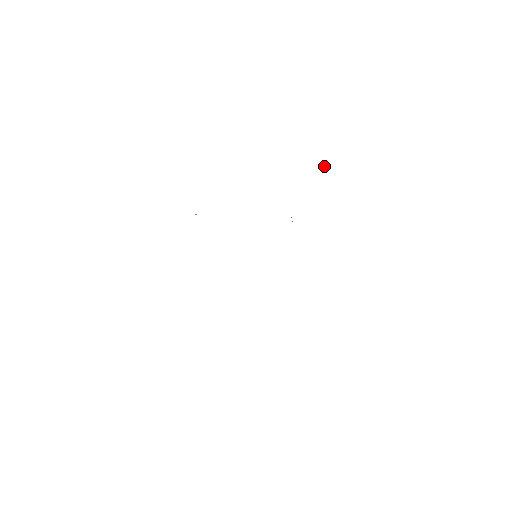
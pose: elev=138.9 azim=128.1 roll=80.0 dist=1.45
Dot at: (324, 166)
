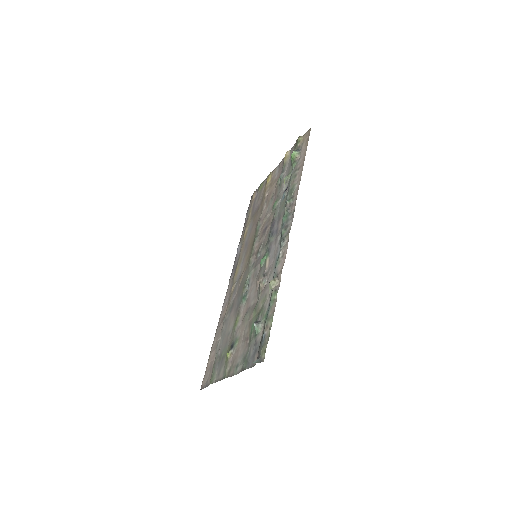
Dot at: (294, 152)
